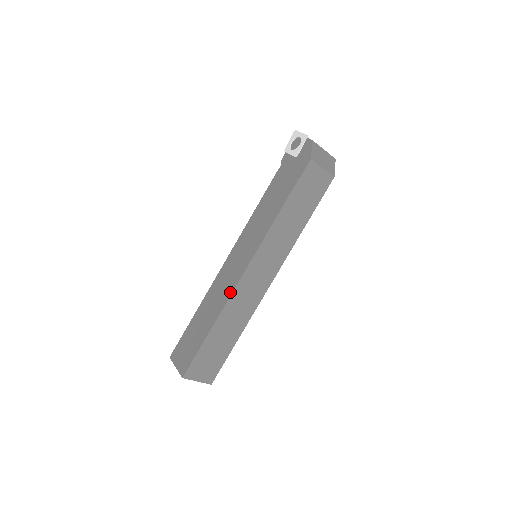
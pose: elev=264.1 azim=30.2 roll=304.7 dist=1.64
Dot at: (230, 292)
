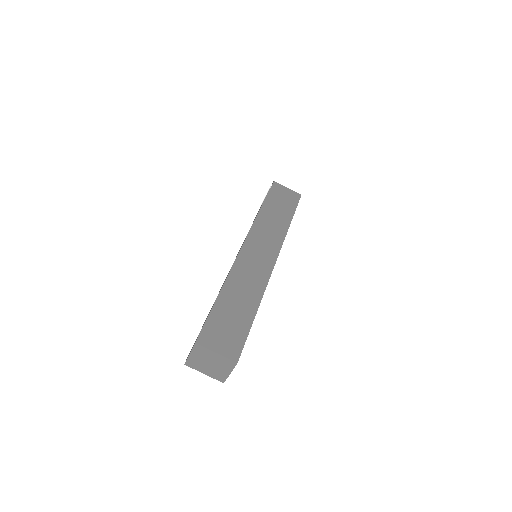
Dot at: (233, 264)
